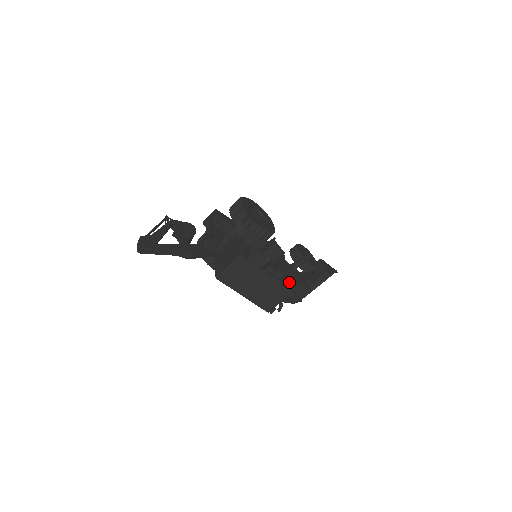
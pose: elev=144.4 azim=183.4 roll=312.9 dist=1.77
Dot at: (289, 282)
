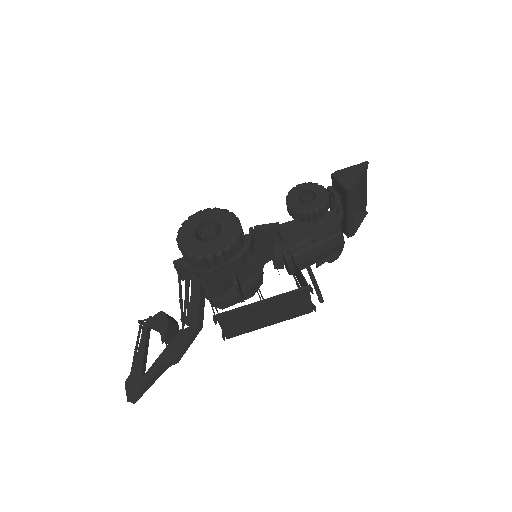
Dot at: (300, 271)
